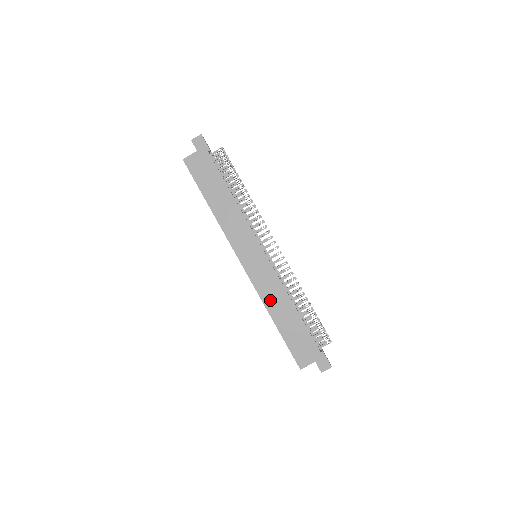
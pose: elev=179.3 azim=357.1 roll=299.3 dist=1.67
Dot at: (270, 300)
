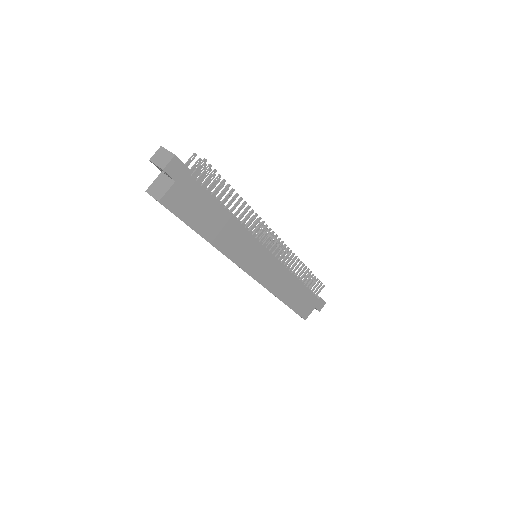
Dot at: (279, 289)
